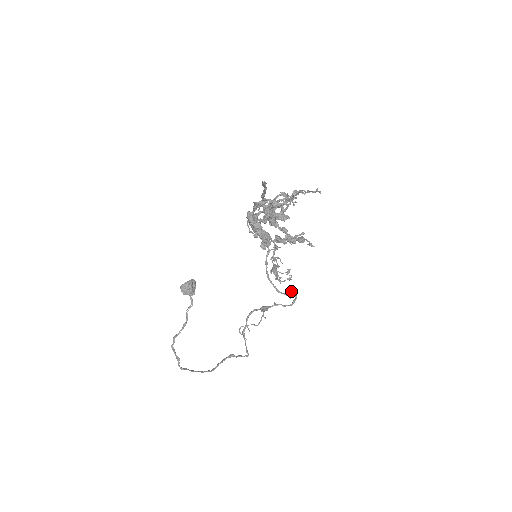
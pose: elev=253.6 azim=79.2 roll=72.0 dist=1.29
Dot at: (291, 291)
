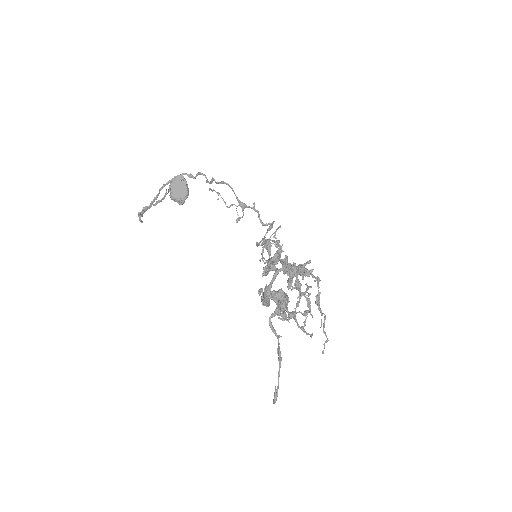
Dot at: (271, 228)
